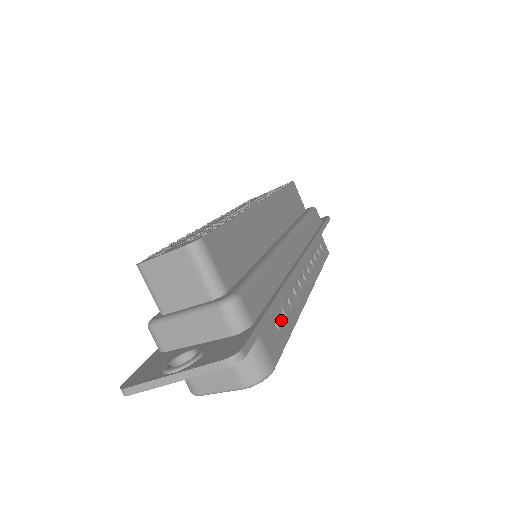
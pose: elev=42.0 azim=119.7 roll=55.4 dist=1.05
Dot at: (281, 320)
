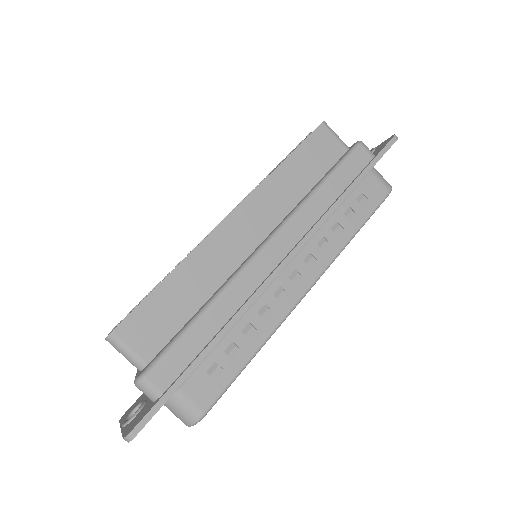
Dot at: (229, 357)
